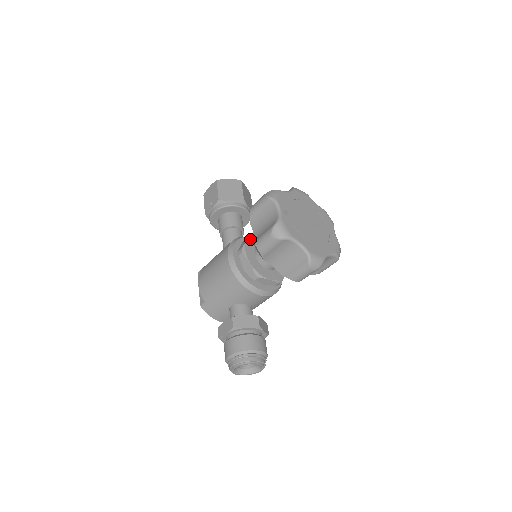
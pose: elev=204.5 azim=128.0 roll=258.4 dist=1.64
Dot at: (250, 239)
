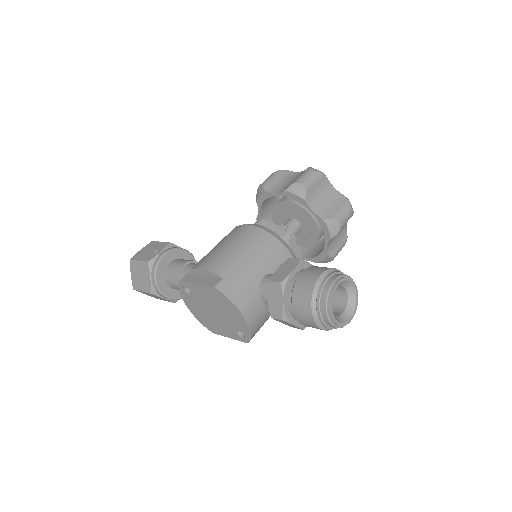
Dot at: occluded
